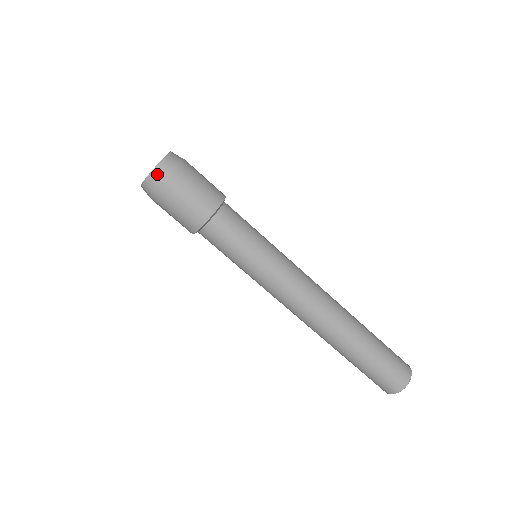
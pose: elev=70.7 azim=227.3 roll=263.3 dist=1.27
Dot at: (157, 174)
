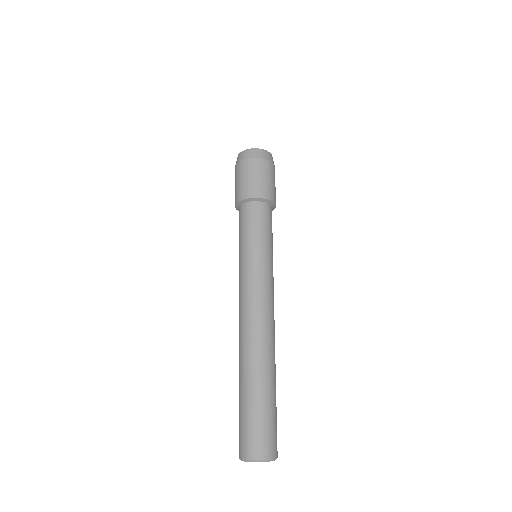
Dot at: (243, 154)
